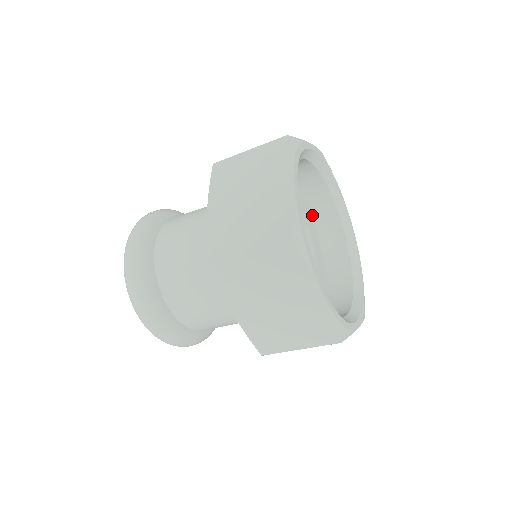
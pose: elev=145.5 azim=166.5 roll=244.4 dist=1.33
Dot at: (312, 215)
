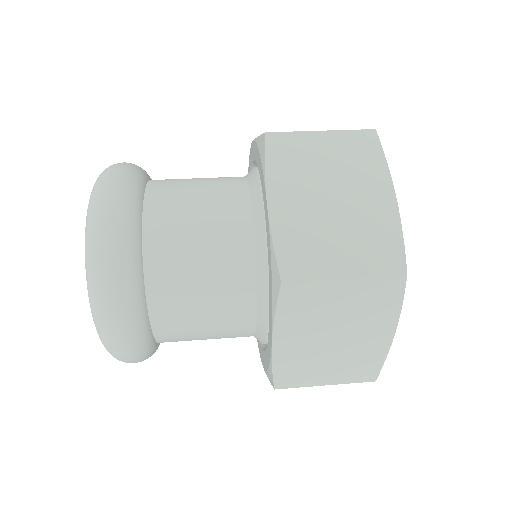
Dot at: occluded
